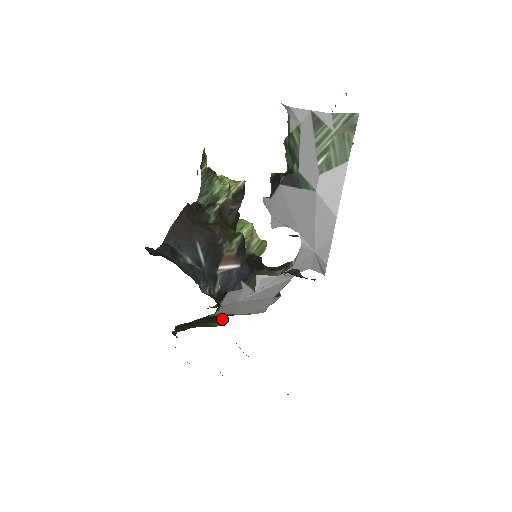
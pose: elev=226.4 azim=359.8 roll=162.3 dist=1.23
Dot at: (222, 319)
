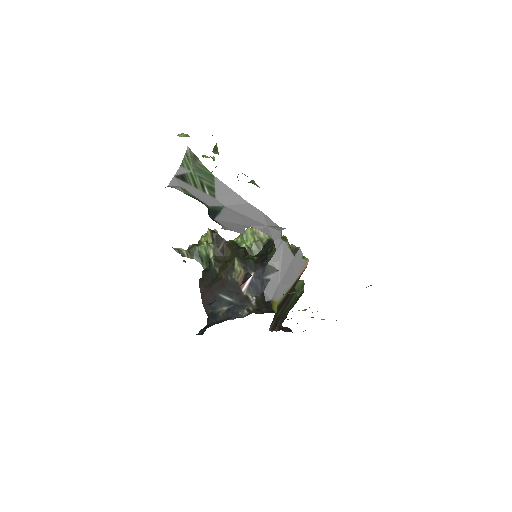
Dot at: (300, 286)
